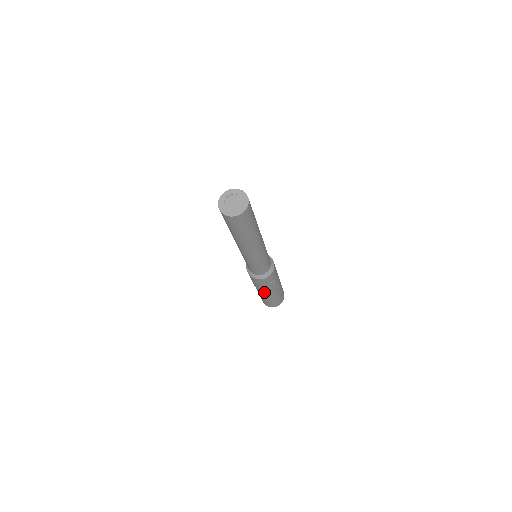
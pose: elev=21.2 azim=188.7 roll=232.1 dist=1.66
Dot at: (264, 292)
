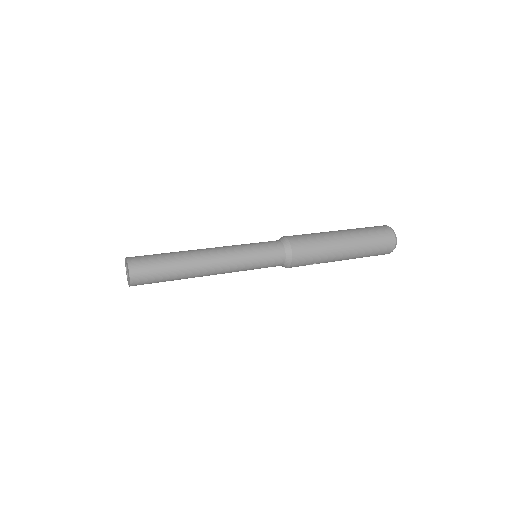
Dot at: occluded
